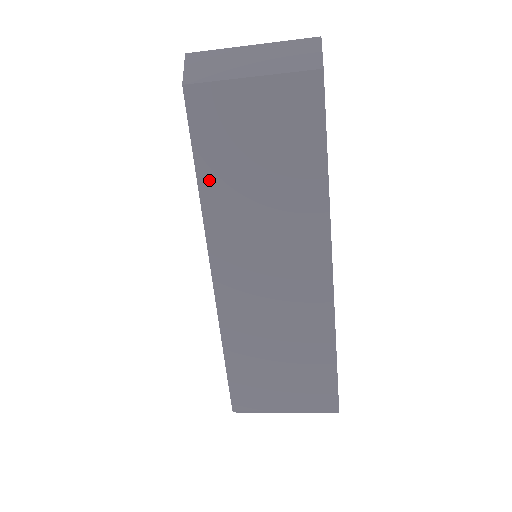
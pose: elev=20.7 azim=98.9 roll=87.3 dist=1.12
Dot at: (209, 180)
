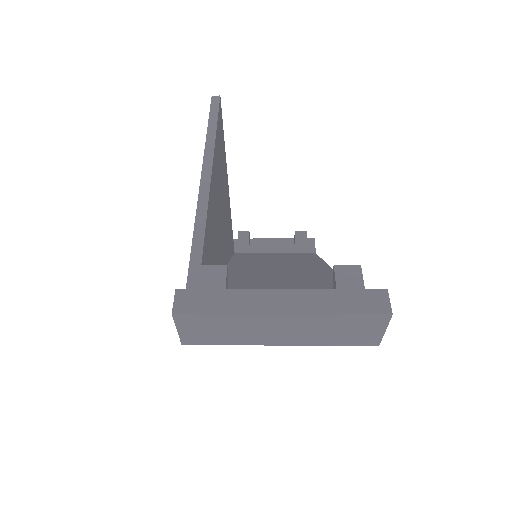
Dot at: occluded
